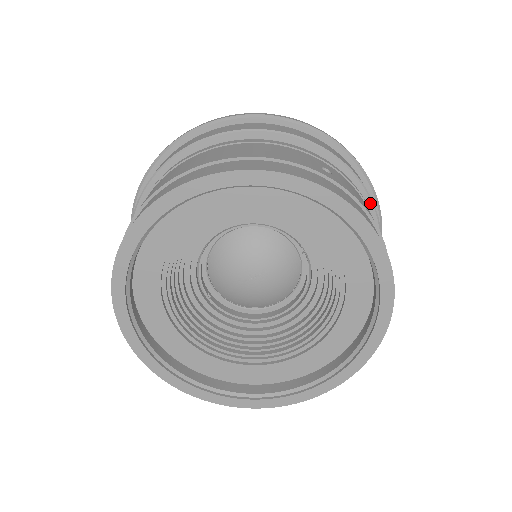
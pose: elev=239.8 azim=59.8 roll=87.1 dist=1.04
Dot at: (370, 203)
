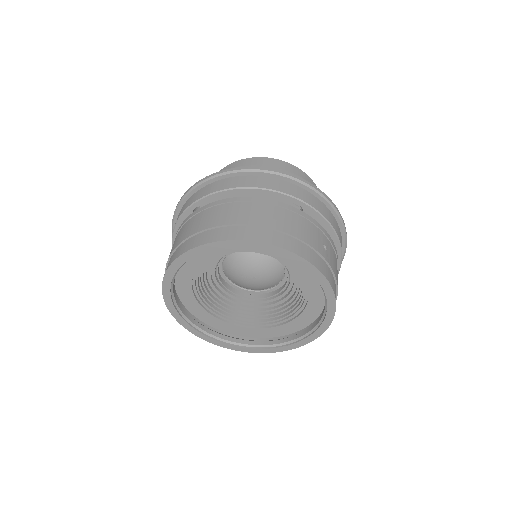
Dot at: (340, 258)
